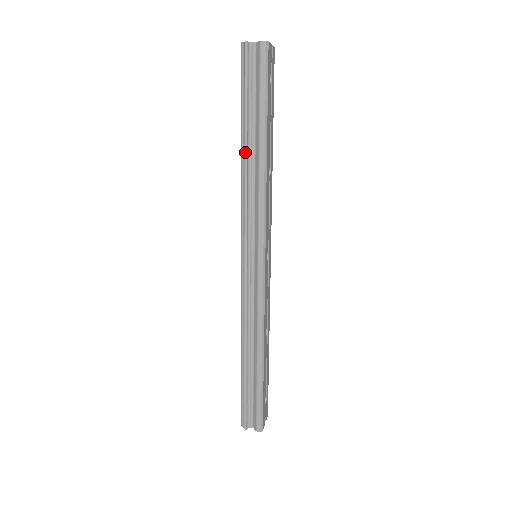
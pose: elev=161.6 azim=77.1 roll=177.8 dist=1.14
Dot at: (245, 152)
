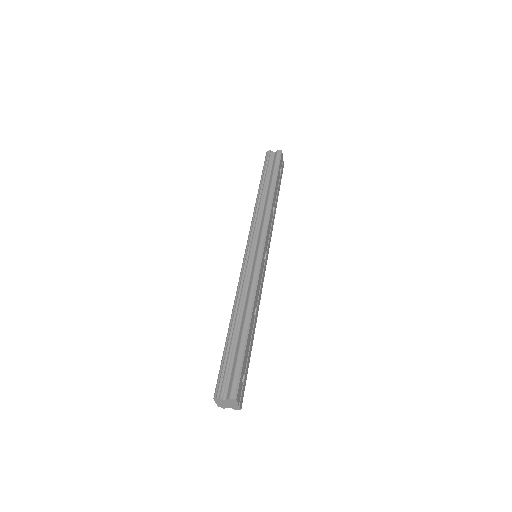
Dot at: (260, 192)
